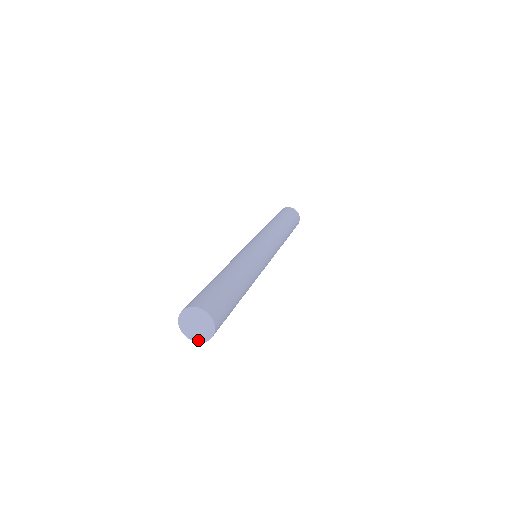
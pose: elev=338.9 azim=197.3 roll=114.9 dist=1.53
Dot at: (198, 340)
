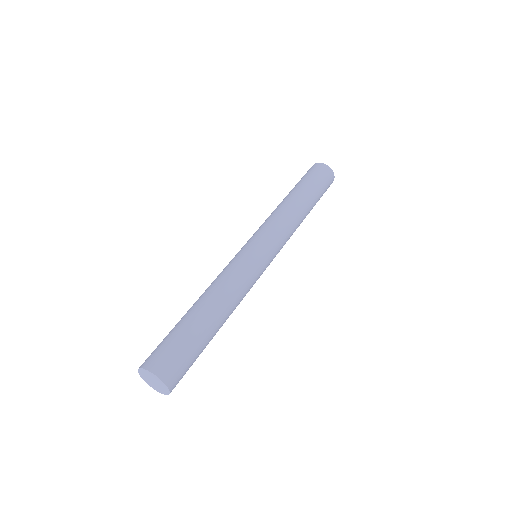
Dot at: (146, 381)
